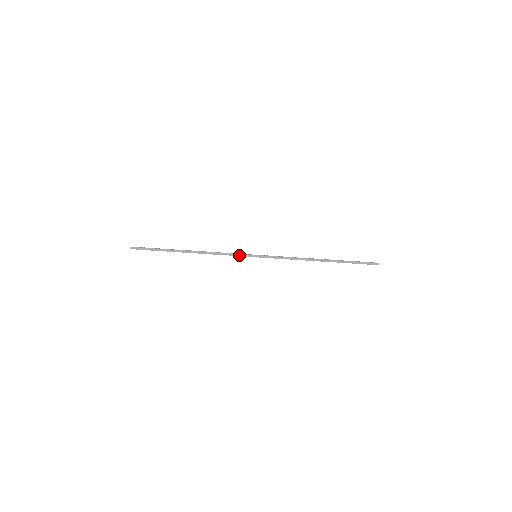
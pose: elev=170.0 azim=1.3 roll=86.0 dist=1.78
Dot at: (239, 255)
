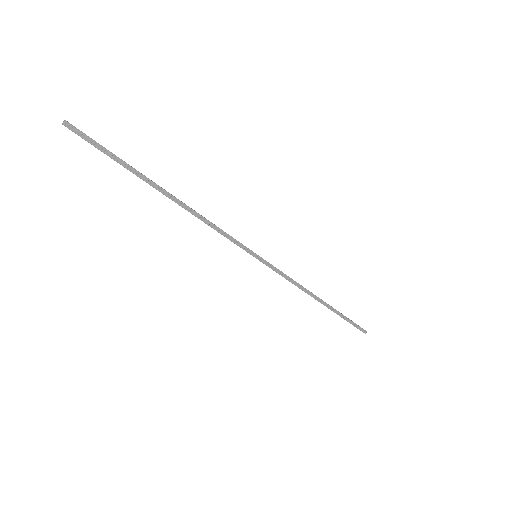
Dot at: (237, 243)
